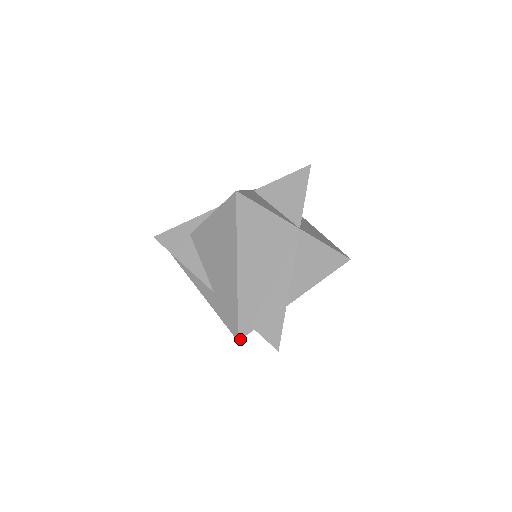
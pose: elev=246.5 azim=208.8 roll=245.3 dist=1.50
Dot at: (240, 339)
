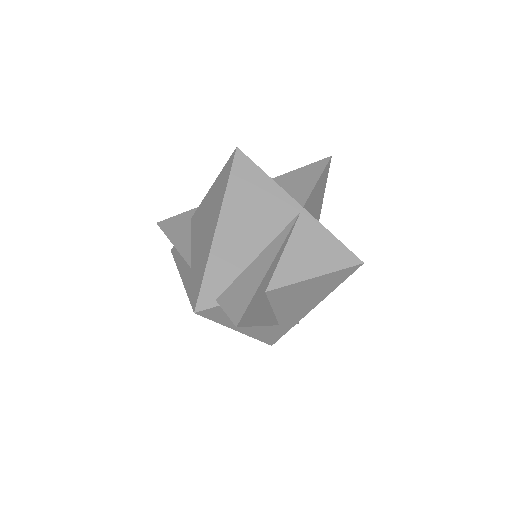
Dot at: (197, 311)
